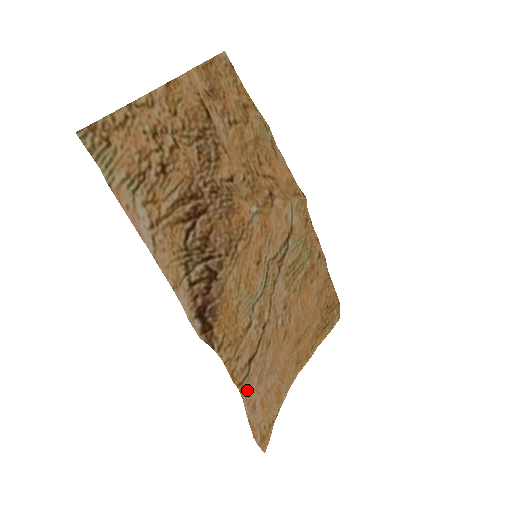
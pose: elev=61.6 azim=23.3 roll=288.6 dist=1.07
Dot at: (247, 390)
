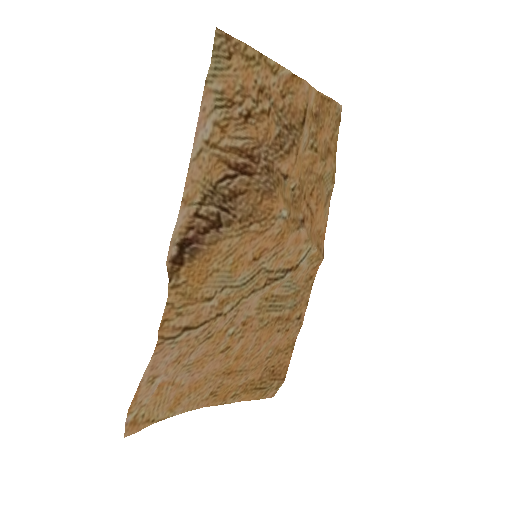
Dot at: (162, 352)
